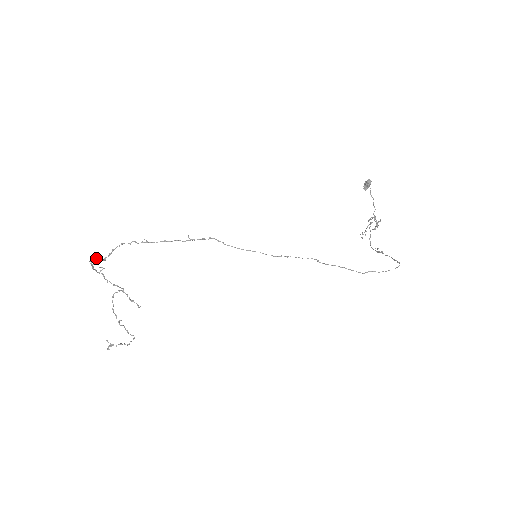
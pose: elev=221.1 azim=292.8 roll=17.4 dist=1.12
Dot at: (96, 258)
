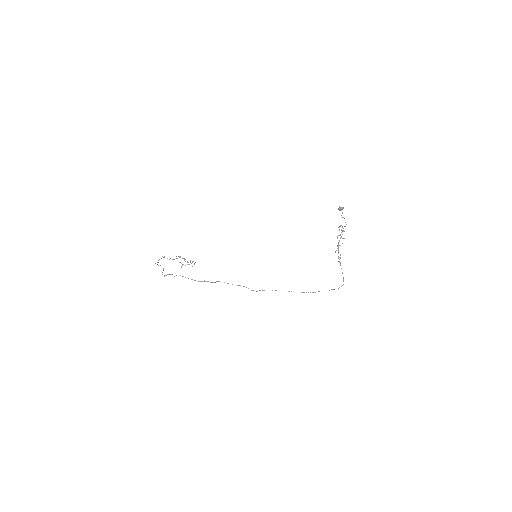
Dot at: occluded
